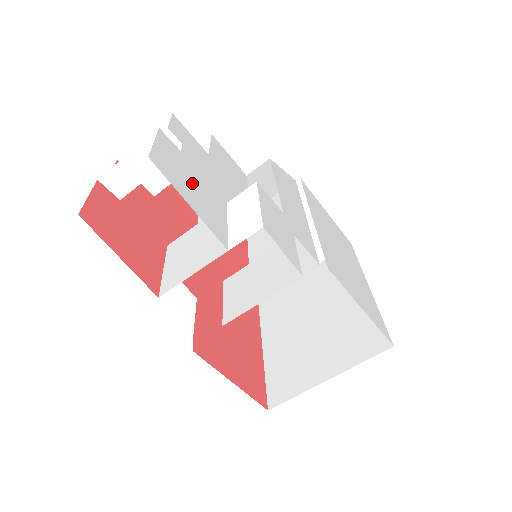
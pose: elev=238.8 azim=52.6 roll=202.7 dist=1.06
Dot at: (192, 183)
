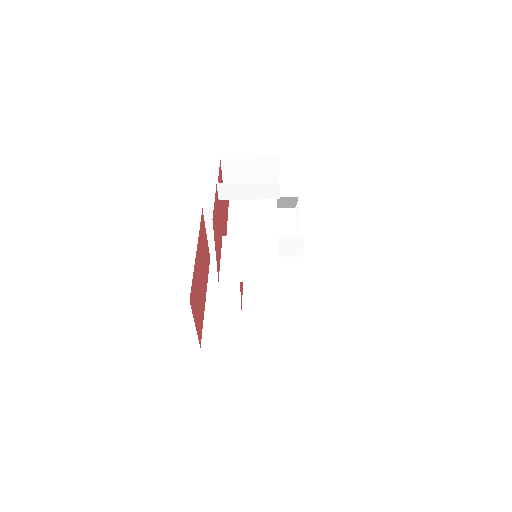
Dot at: occluded
